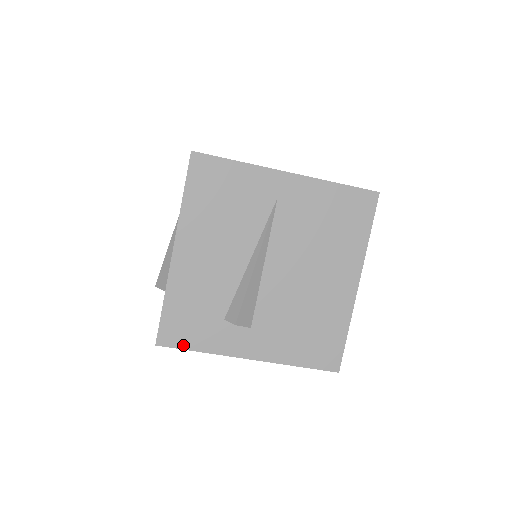
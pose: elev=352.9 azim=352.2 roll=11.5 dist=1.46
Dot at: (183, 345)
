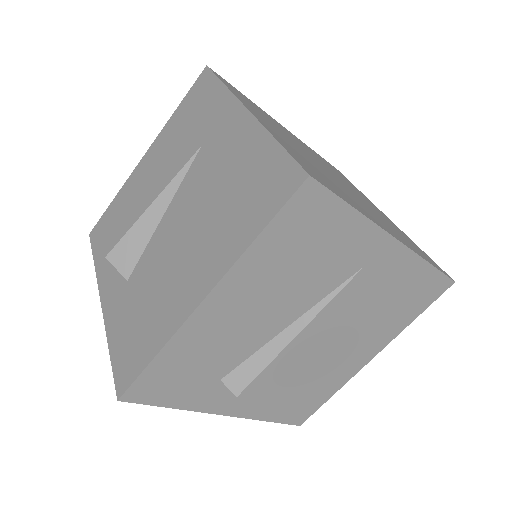
Dot at: (155, 401)
